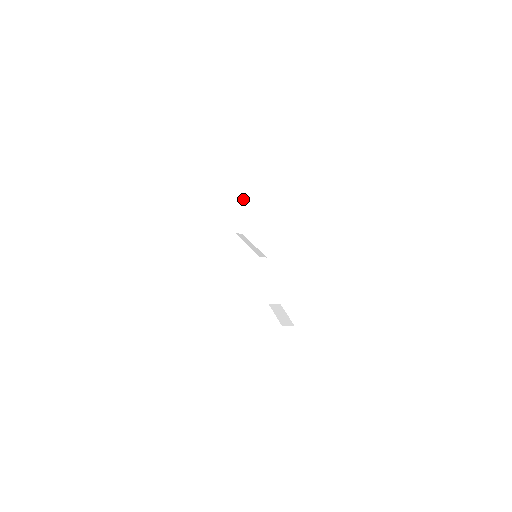
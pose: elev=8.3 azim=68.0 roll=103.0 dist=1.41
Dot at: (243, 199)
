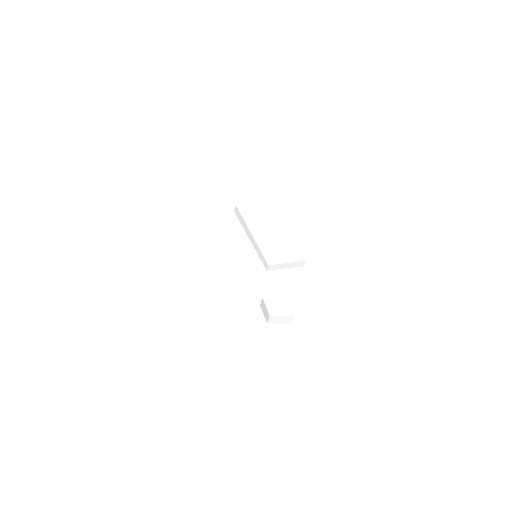
Dot at: occluded
